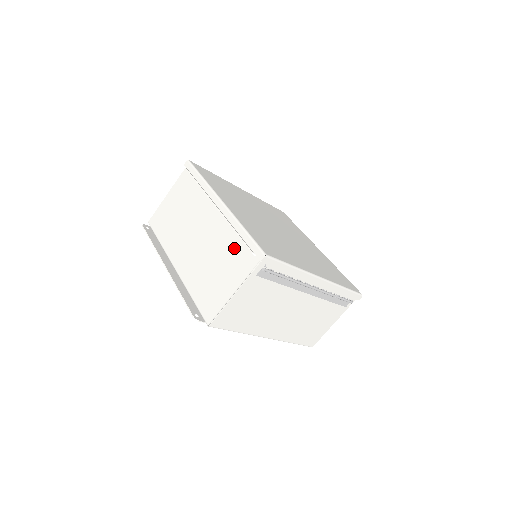
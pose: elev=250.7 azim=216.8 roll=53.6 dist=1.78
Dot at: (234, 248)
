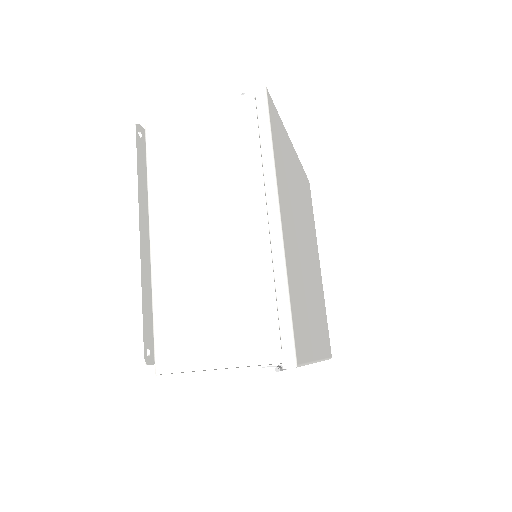
Dot at: (256, 306)
